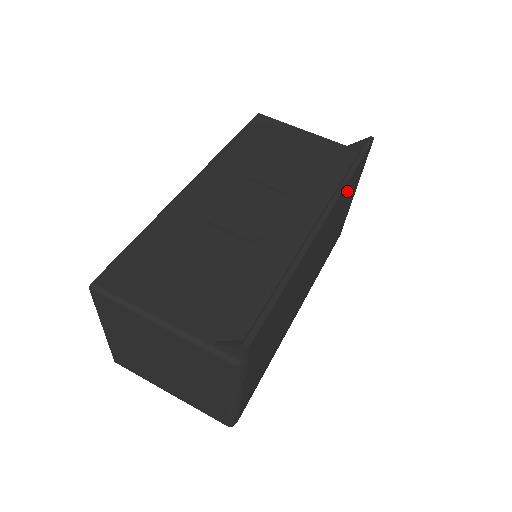
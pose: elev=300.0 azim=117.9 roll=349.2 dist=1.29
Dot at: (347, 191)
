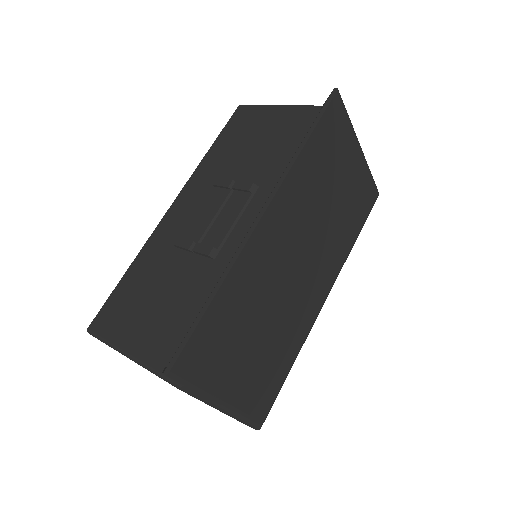
Dot at: (314, 164)
